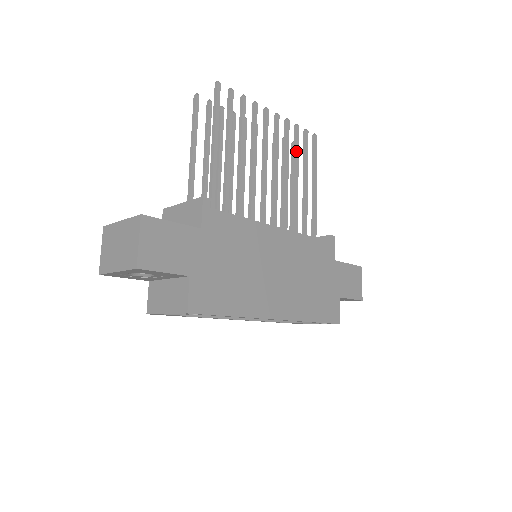
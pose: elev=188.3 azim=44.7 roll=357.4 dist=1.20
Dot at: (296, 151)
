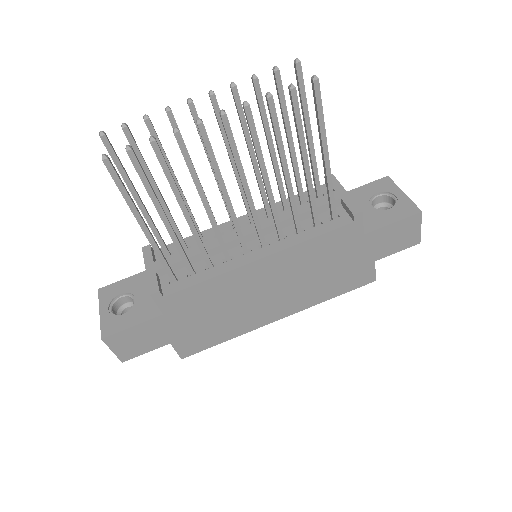
Dot at: (276, 139)
